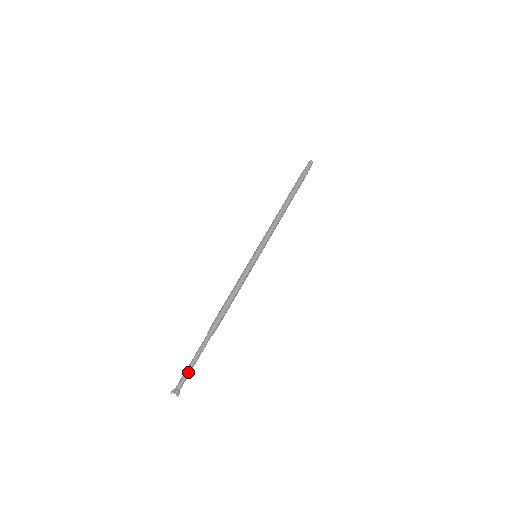
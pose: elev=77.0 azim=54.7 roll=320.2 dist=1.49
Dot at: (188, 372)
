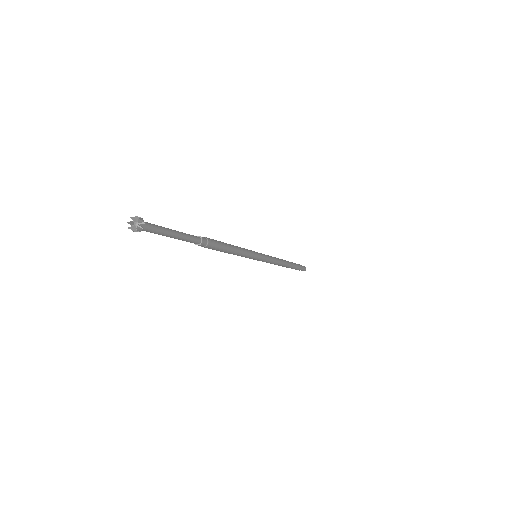
Dot at: (163, 228)
